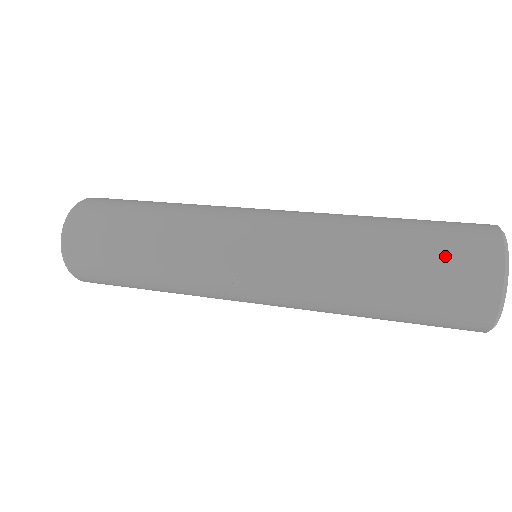
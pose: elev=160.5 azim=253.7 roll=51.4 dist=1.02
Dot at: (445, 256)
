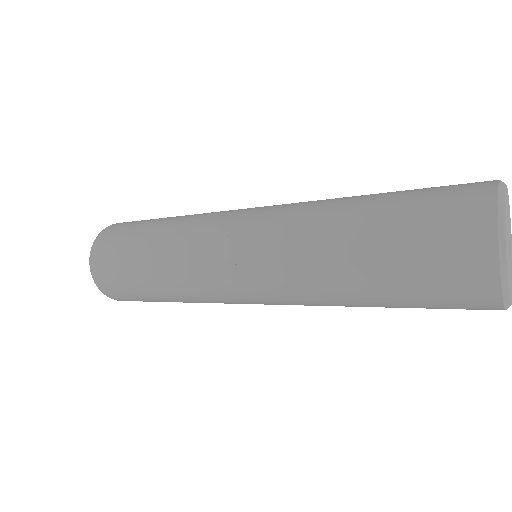
Dot at: occluded
